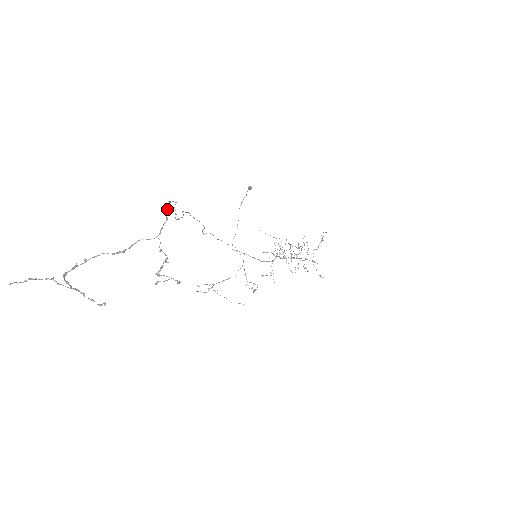
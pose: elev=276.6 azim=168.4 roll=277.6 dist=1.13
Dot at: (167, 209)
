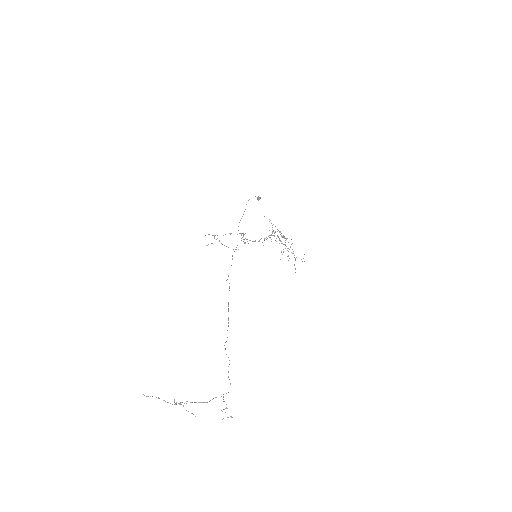
Dot at: occluded
